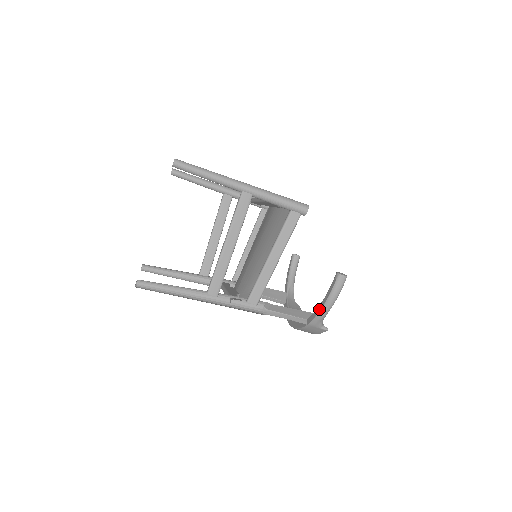
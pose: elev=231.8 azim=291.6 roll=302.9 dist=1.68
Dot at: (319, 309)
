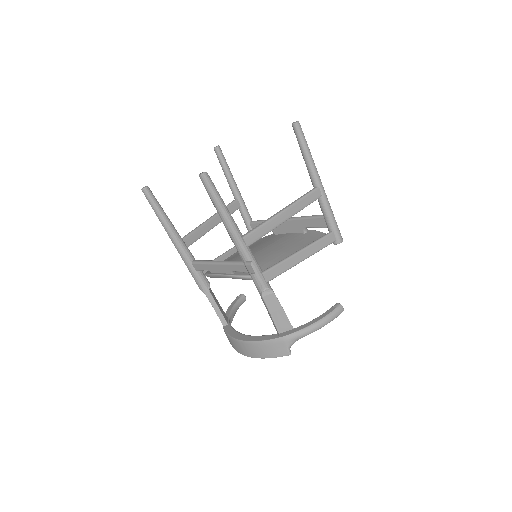
Dot at: (305, 326)
